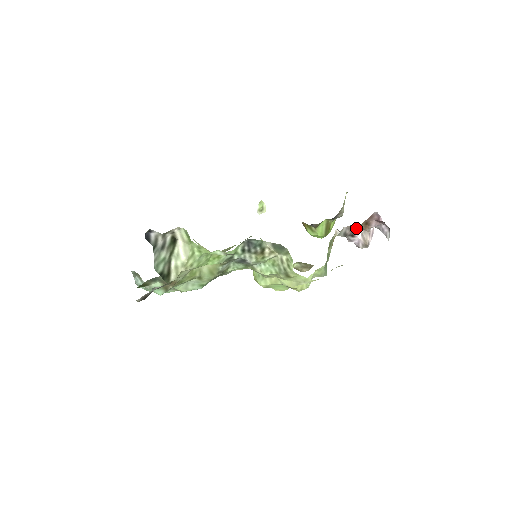
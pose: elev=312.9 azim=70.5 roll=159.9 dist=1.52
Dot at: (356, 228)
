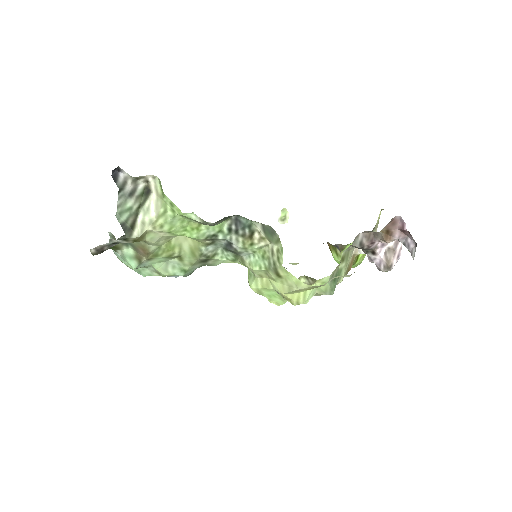
Dot at: (375, 238)
